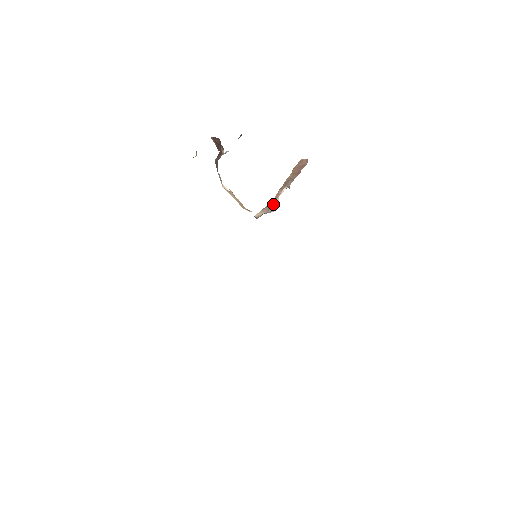
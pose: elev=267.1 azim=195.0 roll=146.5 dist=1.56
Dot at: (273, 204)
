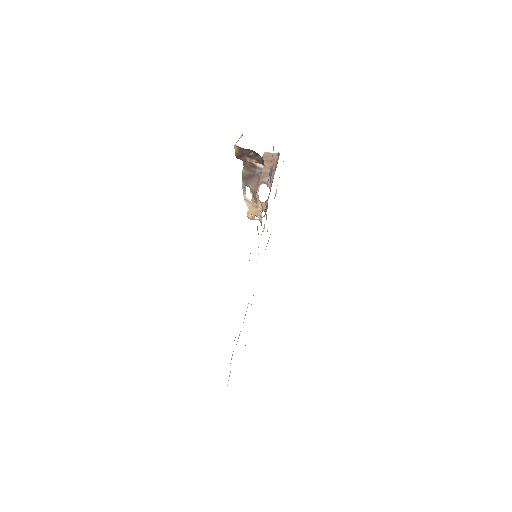
Dot at: occluded
